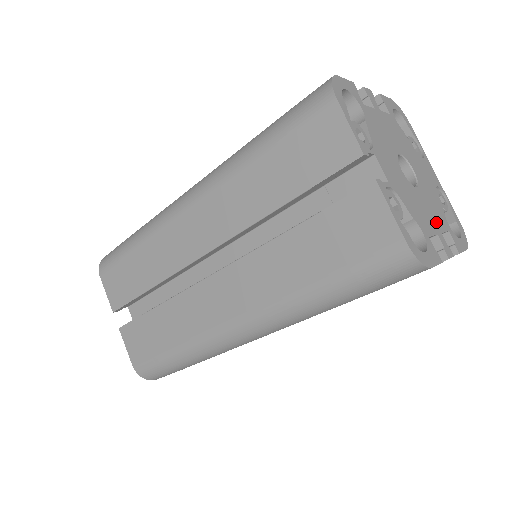
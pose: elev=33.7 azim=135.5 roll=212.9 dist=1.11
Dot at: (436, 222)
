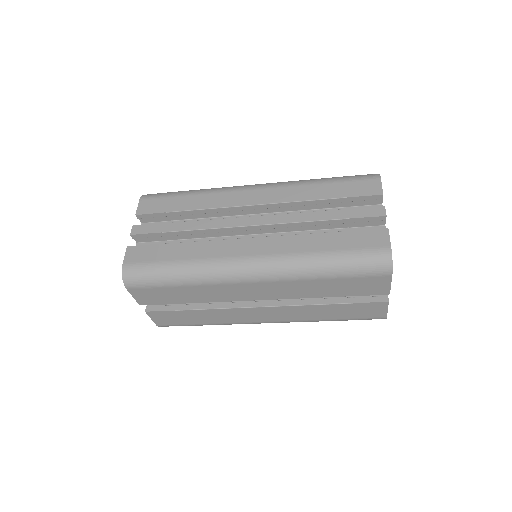
Dot at: occluded
